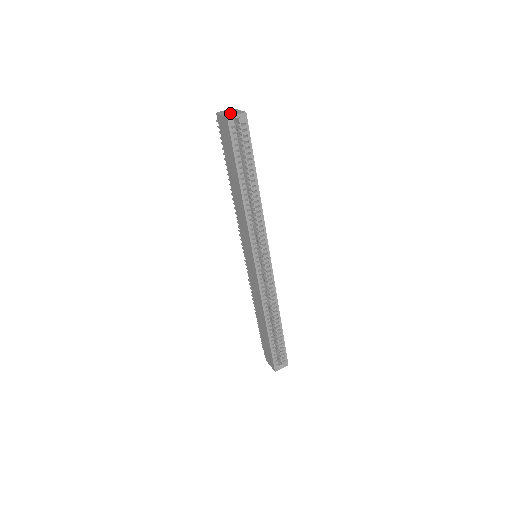
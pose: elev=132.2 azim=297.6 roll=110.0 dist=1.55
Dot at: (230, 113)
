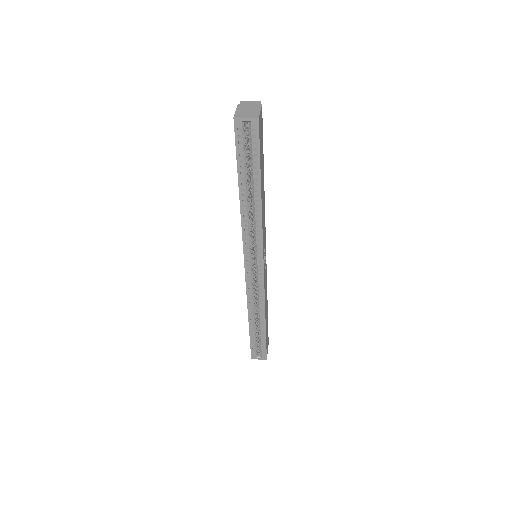
Dot at: (246, 111)
